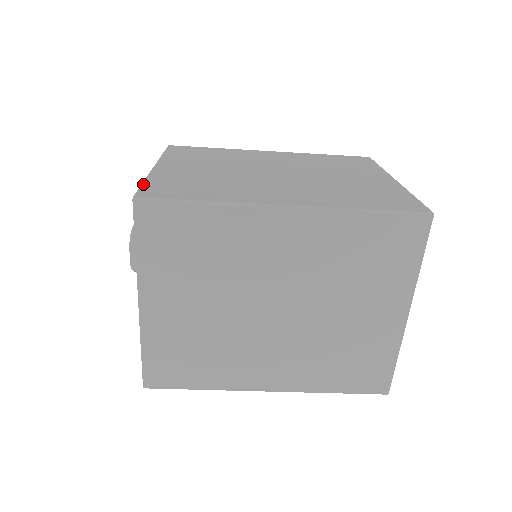
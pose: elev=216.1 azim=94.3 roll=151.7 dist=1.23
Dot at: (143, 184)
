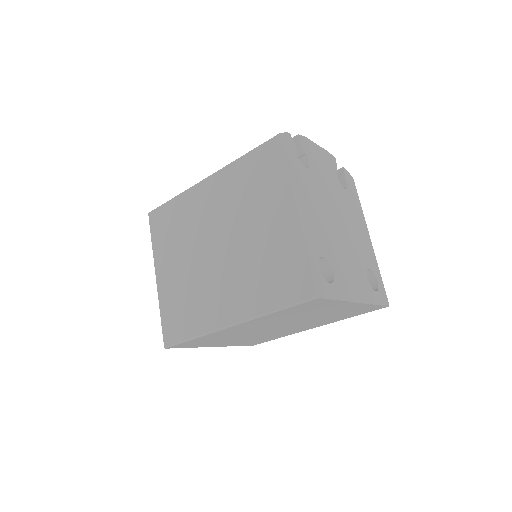
Dot at: (161, 321)
